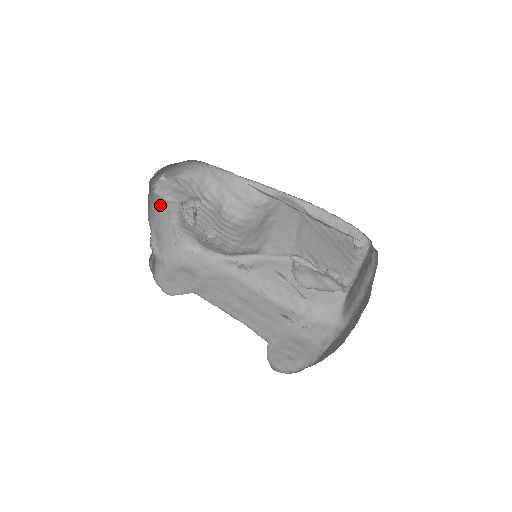
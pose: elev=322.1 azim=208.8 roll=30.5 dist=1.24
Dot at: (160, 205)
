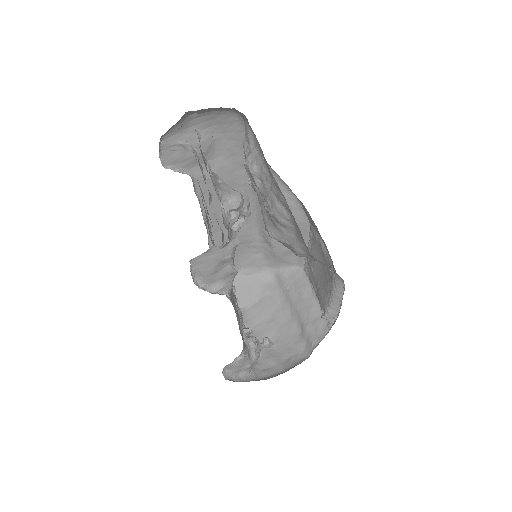
Dot at: occluded
